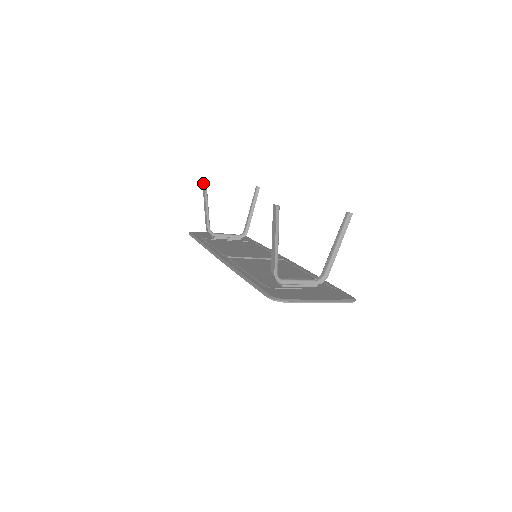
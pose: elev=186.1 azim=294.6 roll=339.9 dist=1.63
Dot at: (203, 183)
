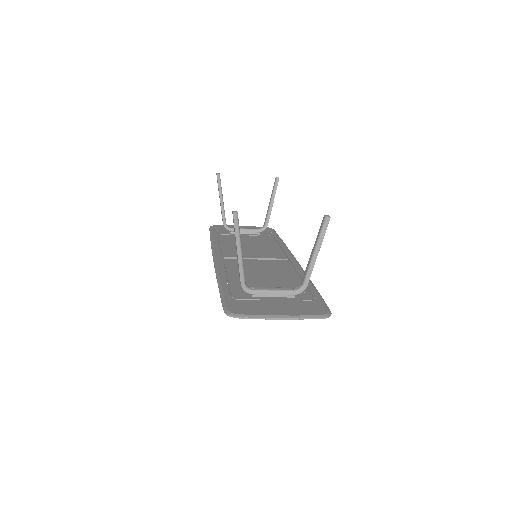
Dot at: occluded
